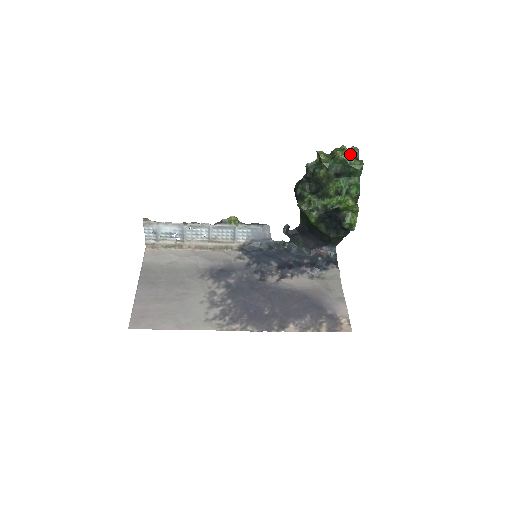
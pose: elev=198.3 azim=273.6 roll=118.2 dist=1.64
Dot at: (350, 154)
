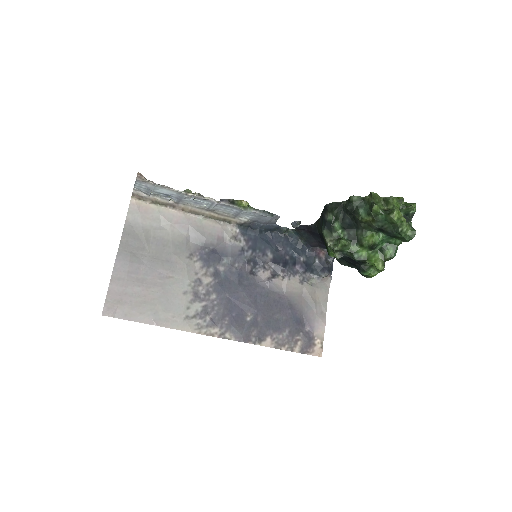
Dot at: (405, 210)
